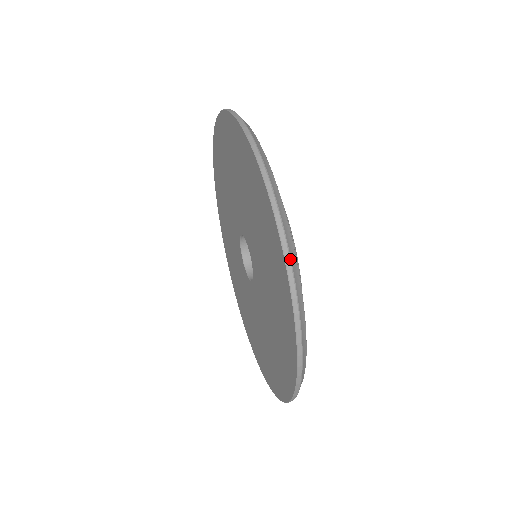
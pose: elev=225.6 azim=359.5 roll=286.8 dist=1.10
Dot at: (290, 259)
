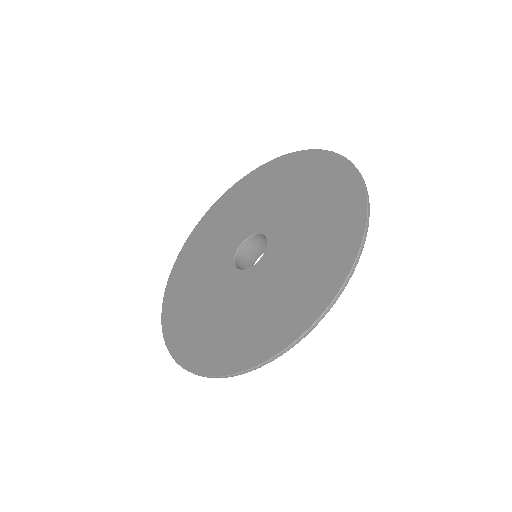
Dot at: occluded
